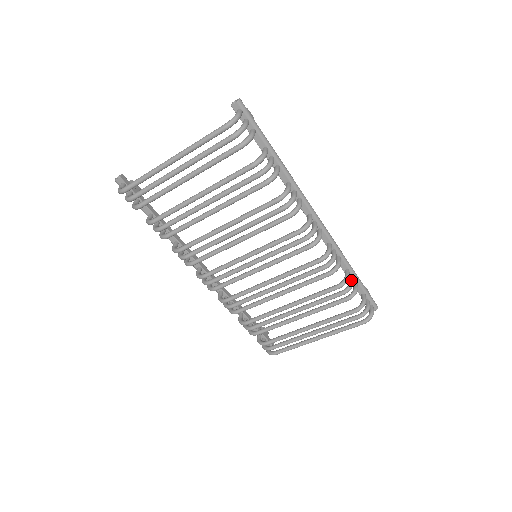
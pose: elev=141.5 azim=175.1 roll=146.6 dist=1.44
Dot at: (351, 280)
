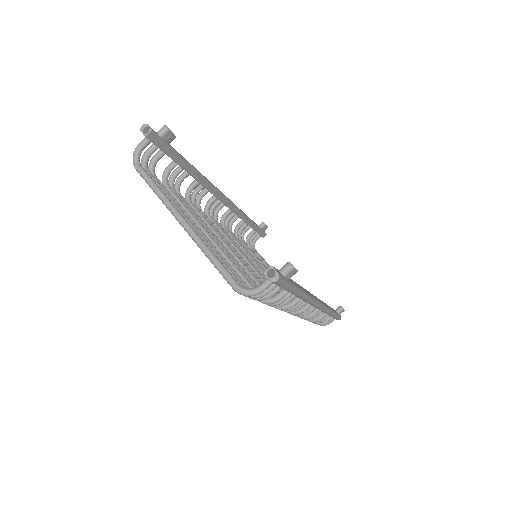
Dot at: occluded
